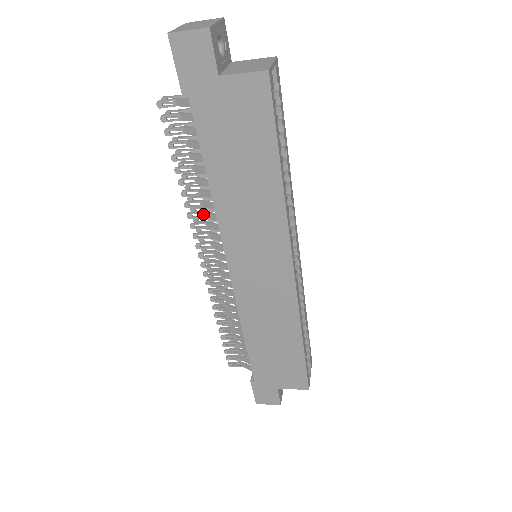
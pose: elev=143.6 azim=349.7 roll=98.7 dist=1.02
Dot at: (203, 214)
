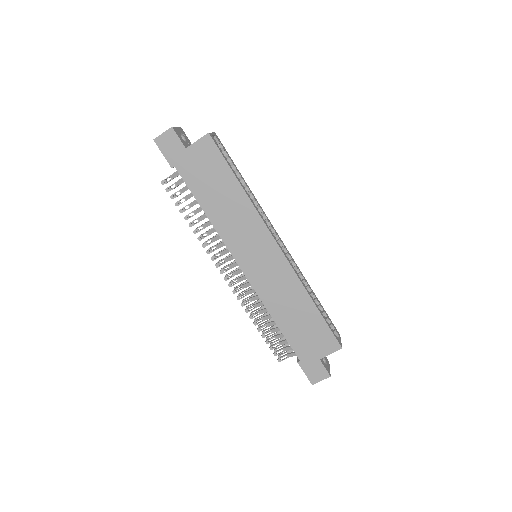
Dot at: (211, 240)
